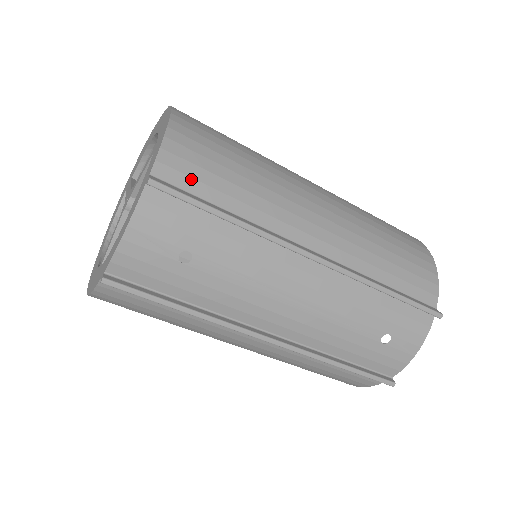
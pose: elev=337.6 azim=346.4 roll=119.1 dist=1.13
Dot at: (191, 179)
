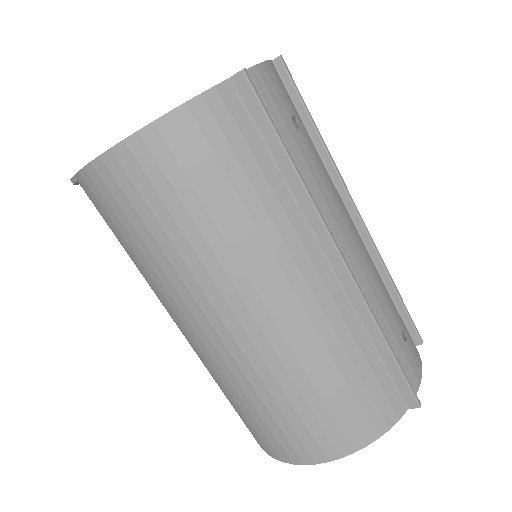
Dot at: occluded
